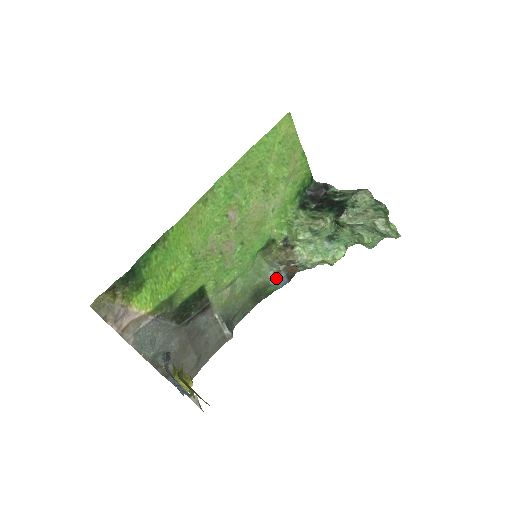
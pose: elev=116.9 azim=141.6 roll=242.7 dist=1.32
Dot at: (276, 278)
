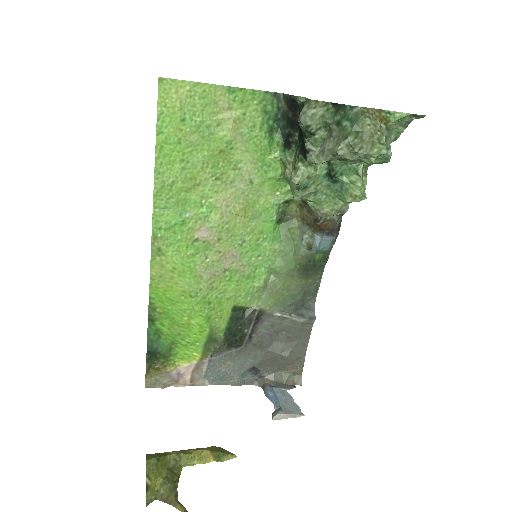
Dot at: (312, 246)
